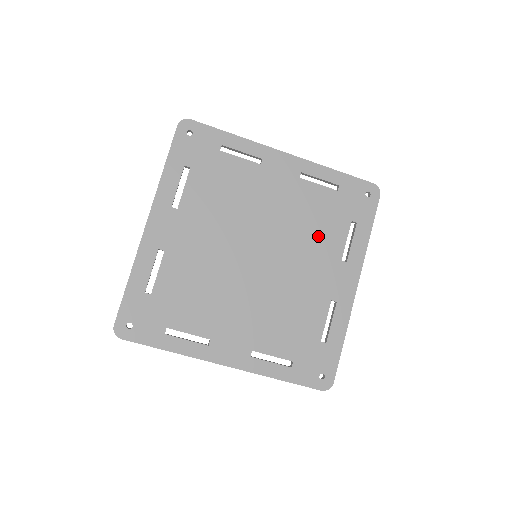
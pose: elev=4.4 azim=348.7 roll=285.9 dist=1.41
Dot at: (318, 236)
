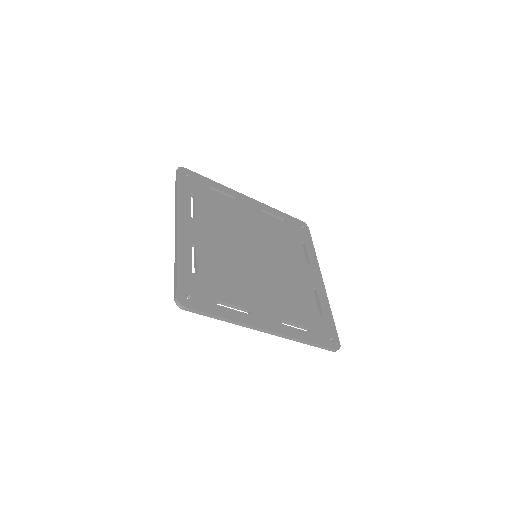
Dot at: (287, 247)
